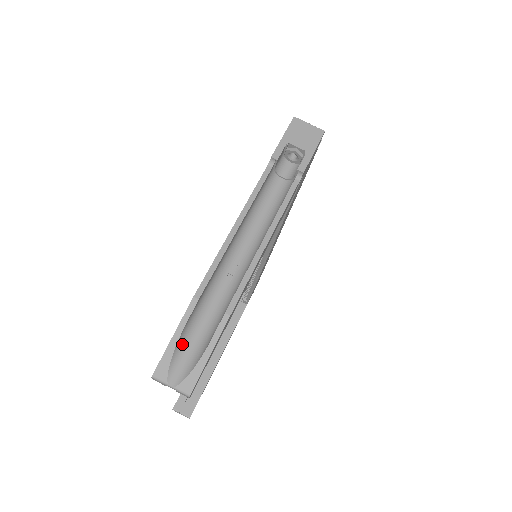
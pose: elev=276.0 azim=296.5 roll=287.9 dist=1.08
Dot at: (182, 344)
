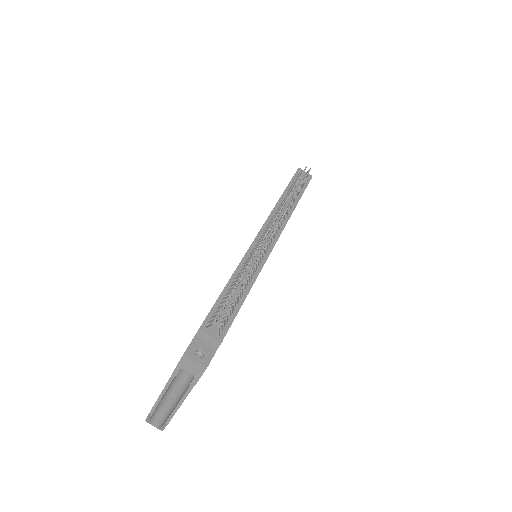
Dot at: (153, 418)
